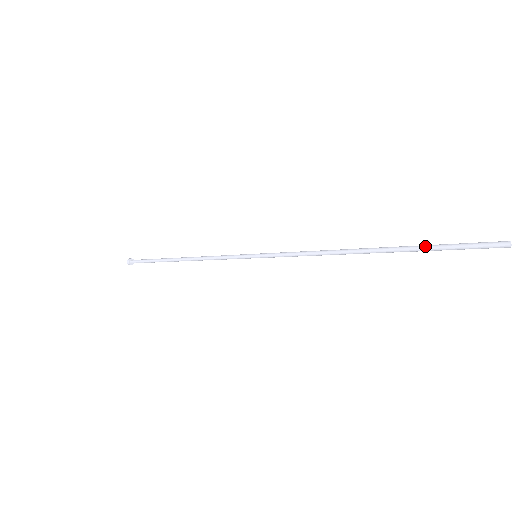
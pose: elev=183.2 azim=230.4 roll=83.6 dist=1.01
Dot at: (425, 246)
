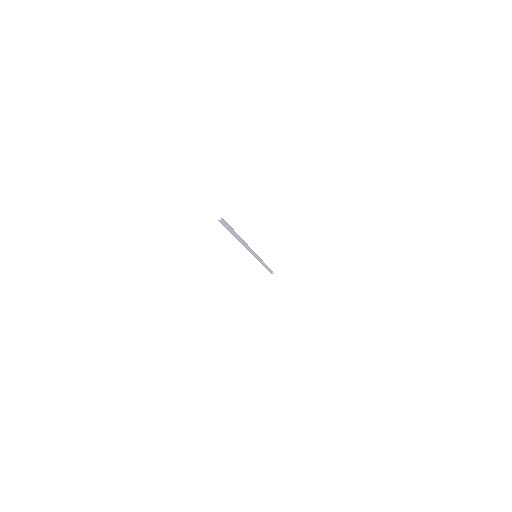
Dot at: occluded
